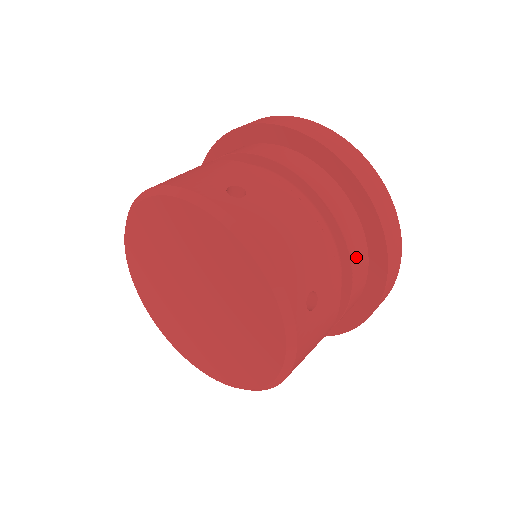
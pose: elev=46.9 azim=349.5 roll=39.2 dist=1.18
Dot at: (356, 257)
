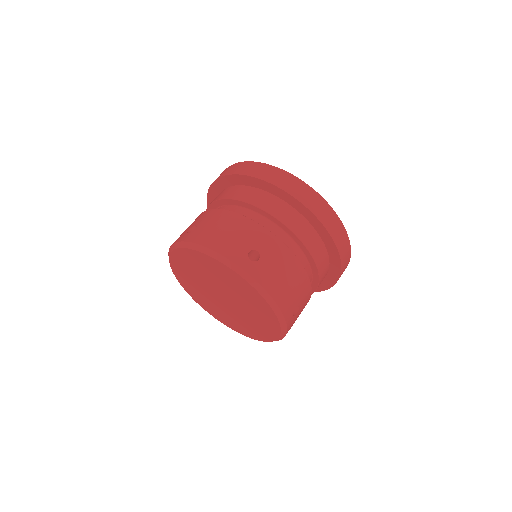
Dot at: (322, 271)
